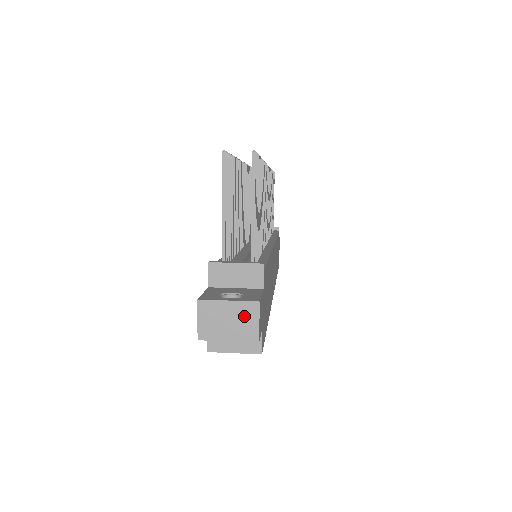
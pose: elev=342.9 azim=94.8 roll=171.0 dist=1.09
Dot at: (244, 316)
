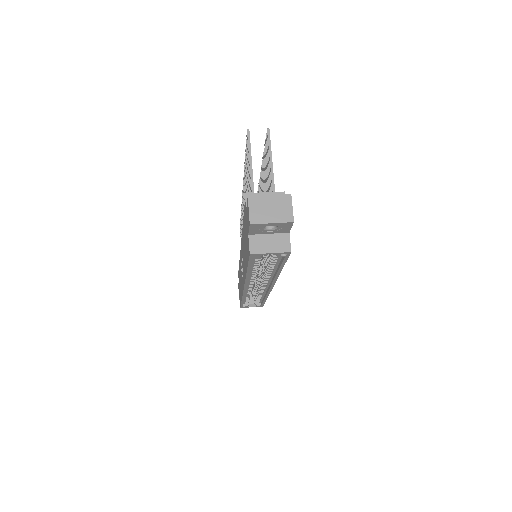
Dot at: (281, 205)
